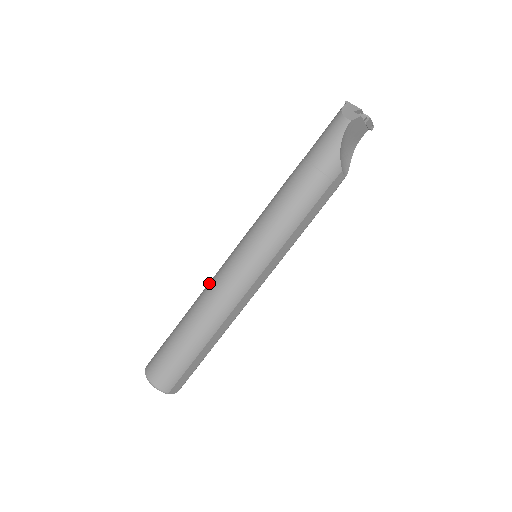
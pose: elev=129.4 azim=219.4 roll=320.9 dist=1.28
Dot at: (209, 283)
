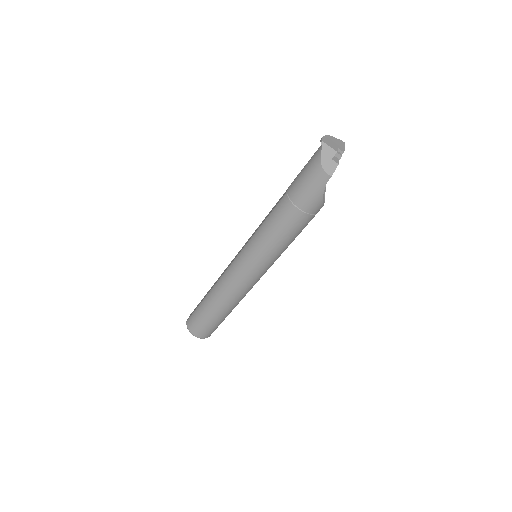
Dot at: (223, 281)
